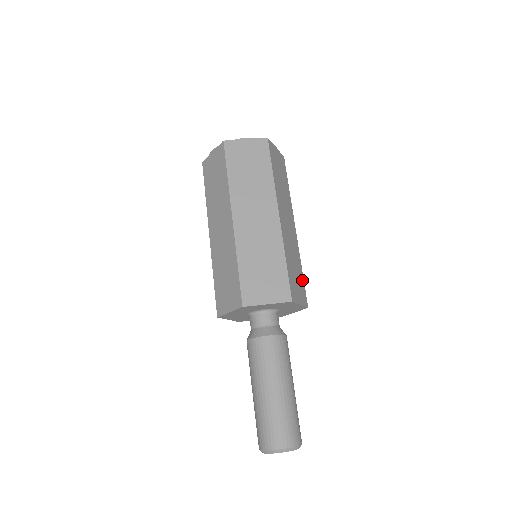
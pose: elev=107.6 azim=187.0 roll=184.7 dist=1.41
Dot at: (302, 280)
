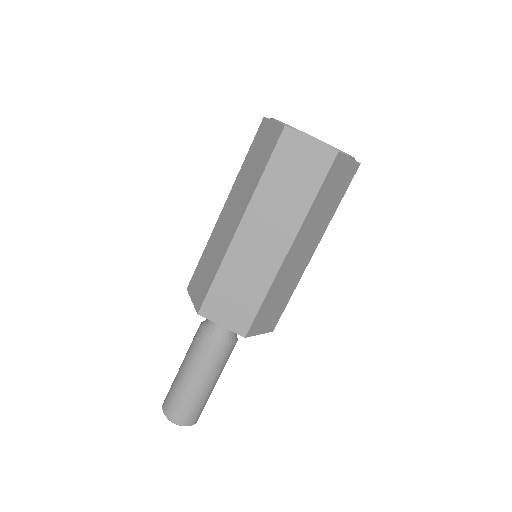
Dot at: occluded
